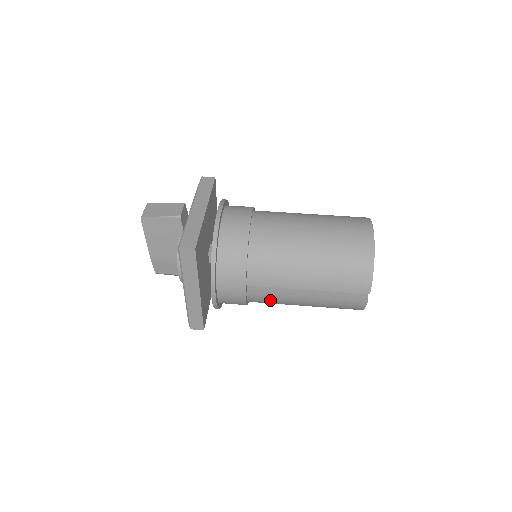
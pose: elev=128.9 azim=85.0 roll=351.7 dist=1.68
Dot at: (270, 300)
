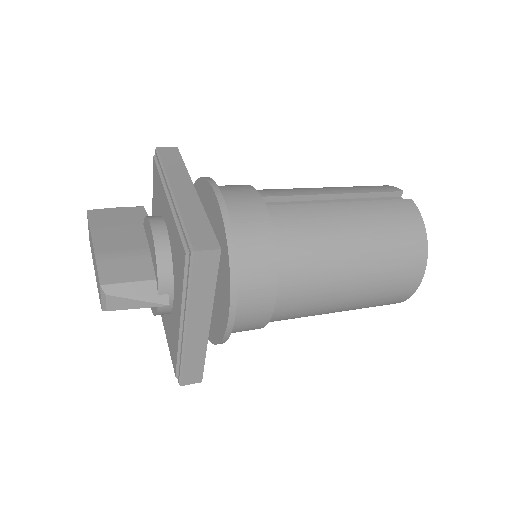
Dot at: (302, 218)
